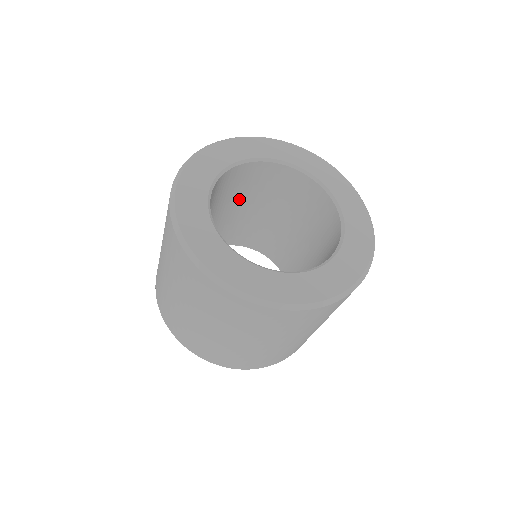
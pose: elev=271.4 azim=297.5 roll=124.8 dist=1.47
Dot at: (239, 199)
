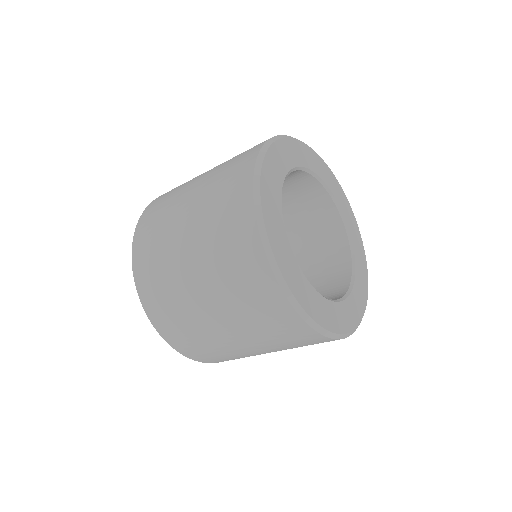
Dot at: (285, 216)
